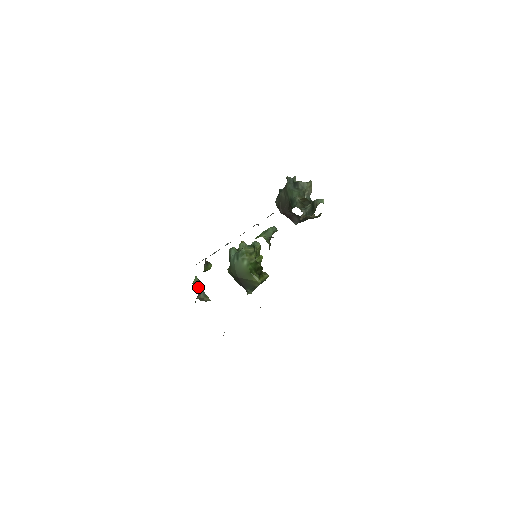
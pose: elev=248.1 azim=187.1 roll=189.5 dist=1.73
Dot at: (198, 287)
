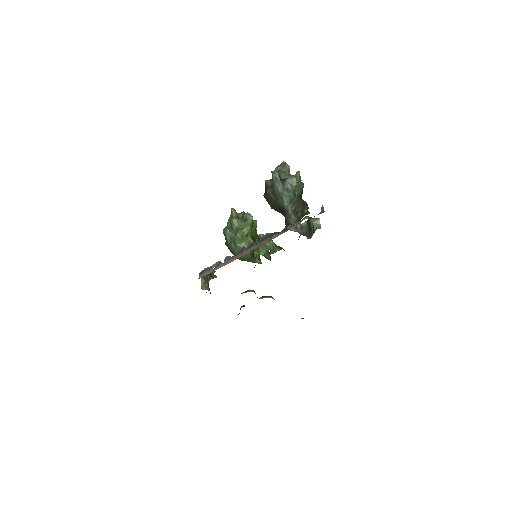
Dot at: (204, 276)
